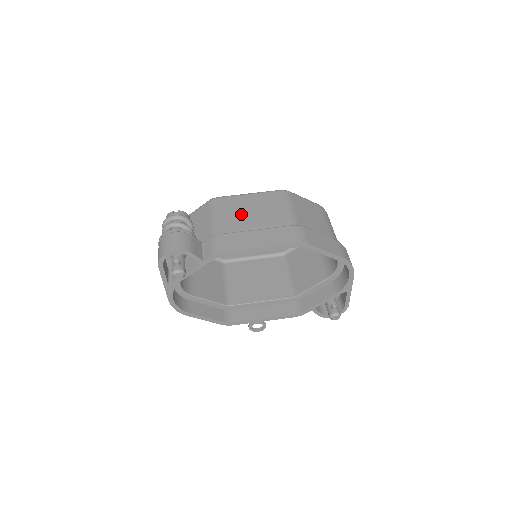
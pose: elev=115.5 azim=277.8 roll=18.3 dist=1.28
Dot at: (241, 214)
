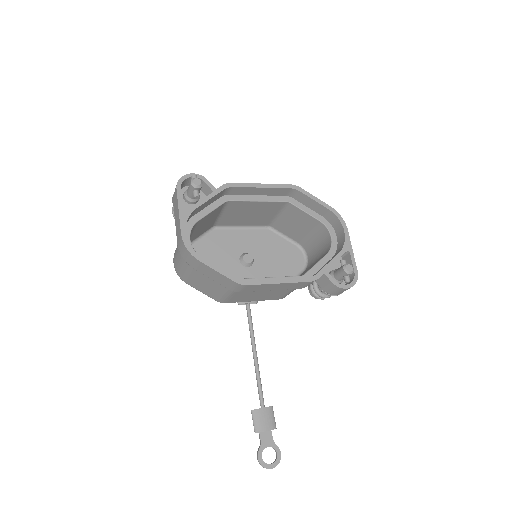
Dot at: occluded
